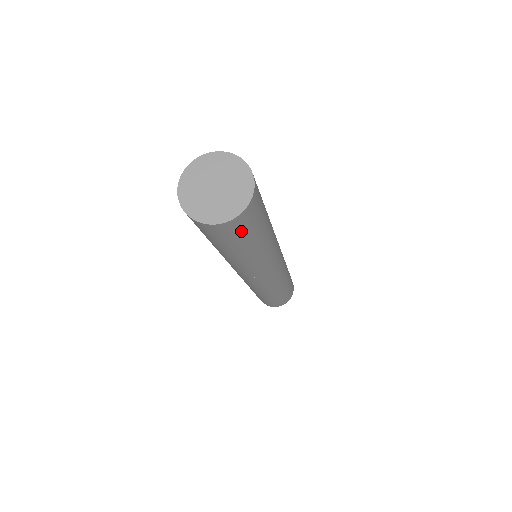
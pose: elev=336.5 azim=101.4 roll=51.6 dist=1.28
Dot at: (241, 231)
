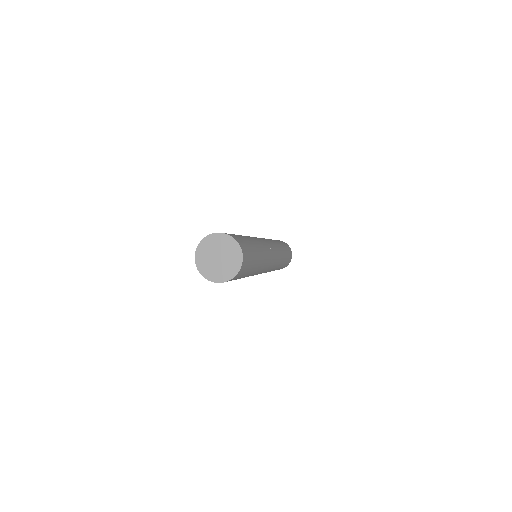
Dot at: occluded
